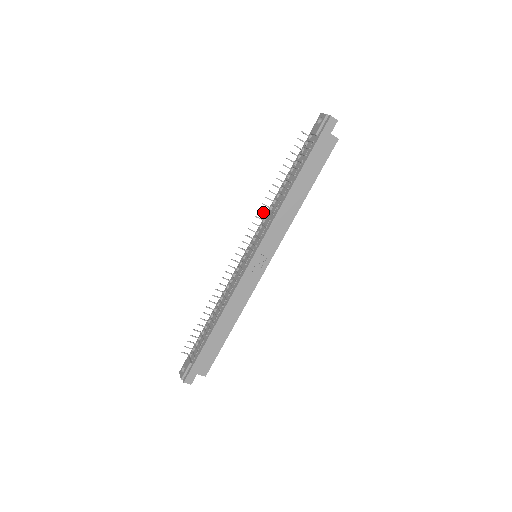
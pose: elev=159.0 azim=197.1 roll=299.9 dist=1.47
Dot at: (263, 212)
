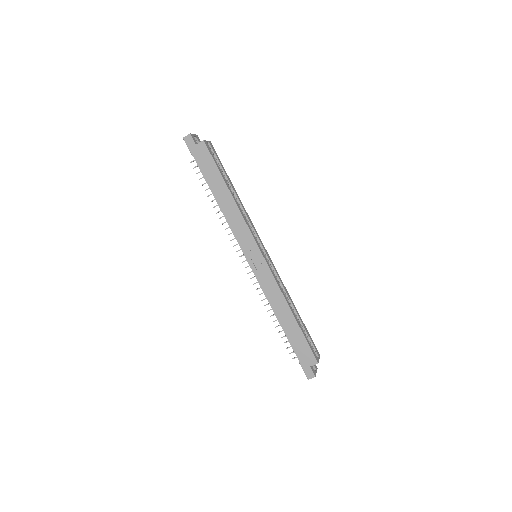
Dot at: occluded
